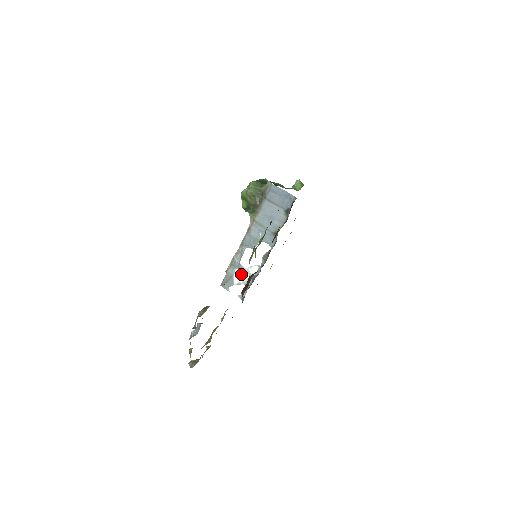
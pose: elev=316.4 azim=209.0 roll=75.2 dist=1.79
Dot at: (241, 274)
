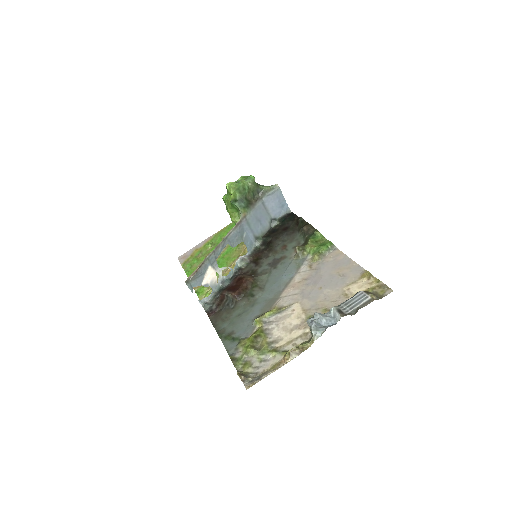
Dot at: (212, 274)
